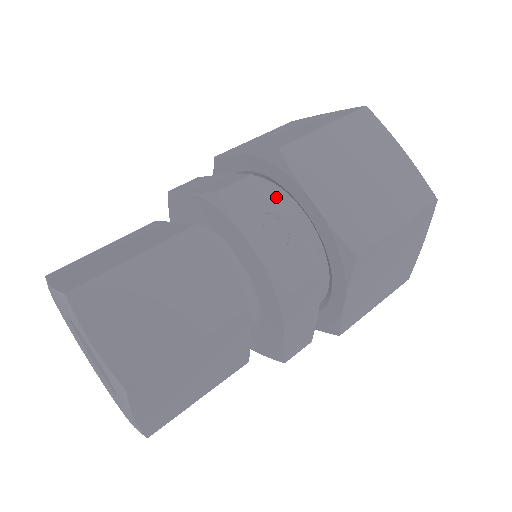
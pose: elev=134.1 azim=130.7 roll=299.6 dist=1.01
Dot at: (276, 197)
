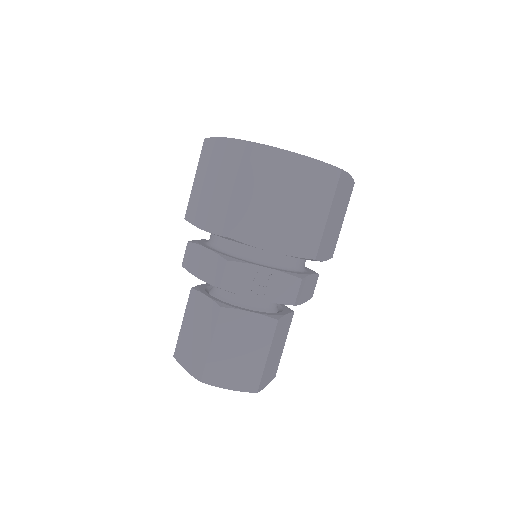
Dot at: (246, 247)
